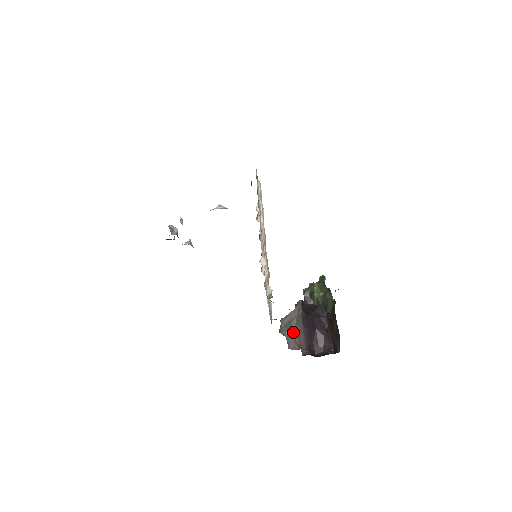
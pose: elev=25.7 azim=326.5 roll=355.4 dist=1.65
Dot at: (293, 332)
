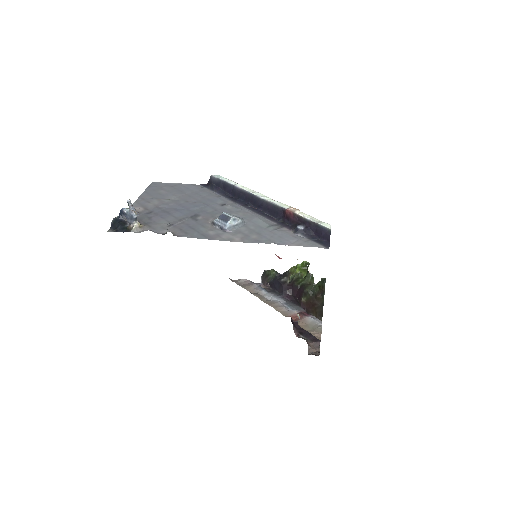
Dot at: occluded
